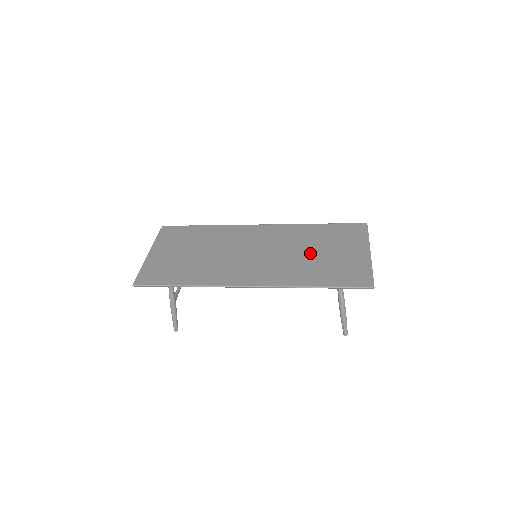
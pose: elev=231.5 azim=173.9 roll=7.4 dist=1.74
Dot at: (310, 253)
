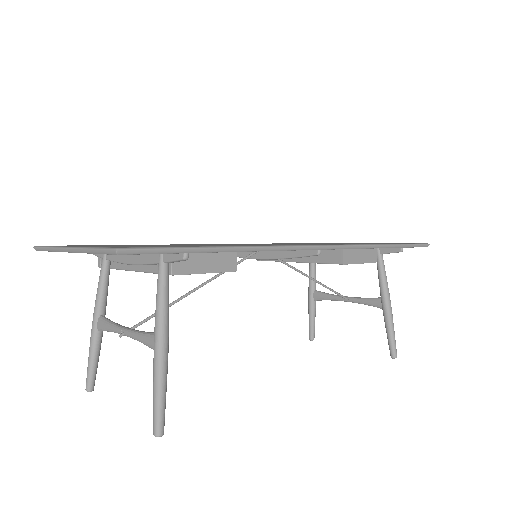
Dot at: occluded
